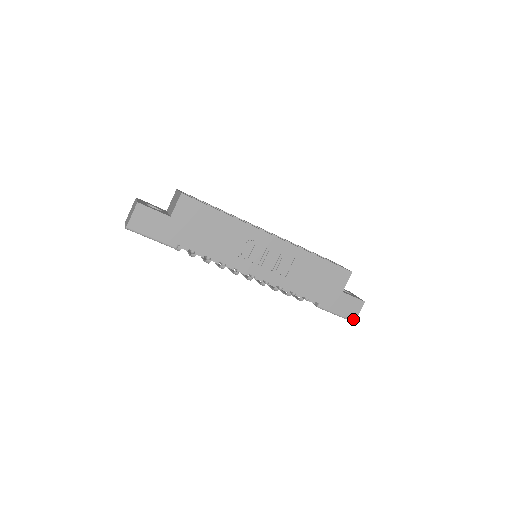
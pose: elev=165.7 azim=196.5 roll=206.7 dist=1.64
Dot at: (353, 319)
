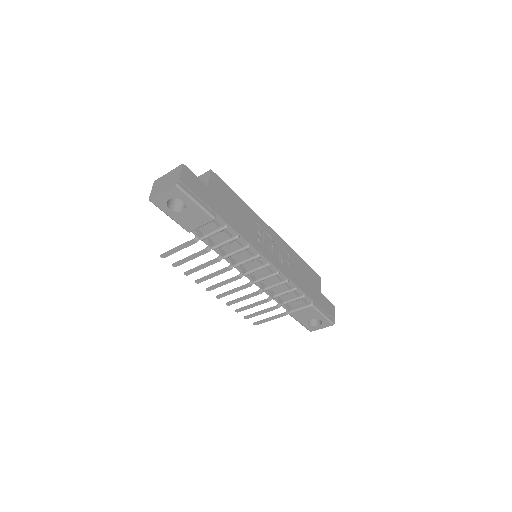
Dot at: (333, 321)
